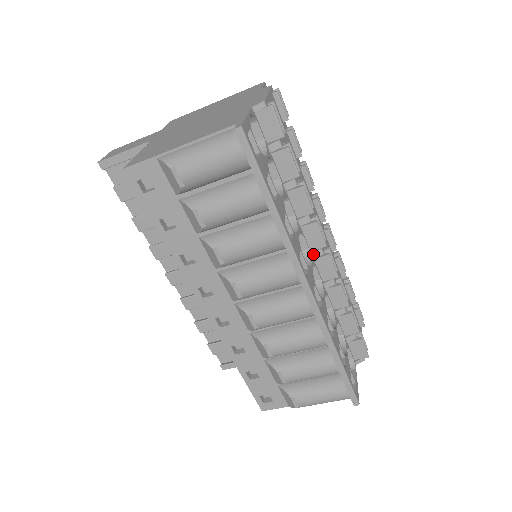
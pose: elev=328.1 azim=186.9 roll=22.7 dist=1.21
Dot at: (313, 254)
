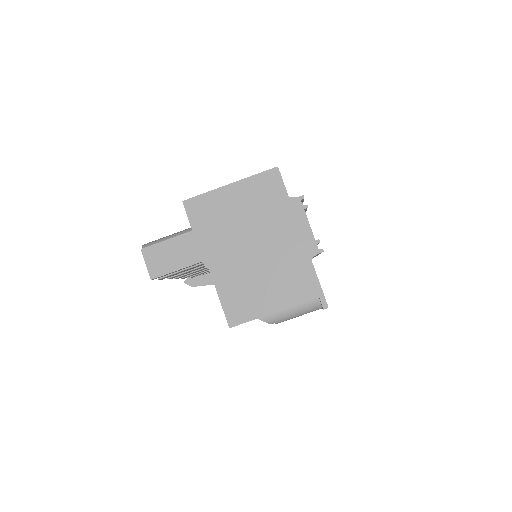
Dot at: occluded
